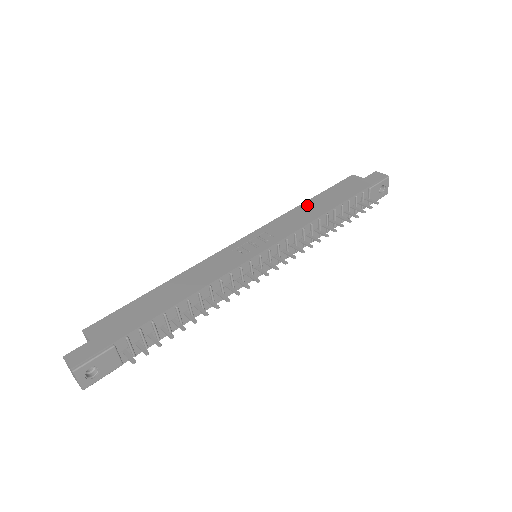
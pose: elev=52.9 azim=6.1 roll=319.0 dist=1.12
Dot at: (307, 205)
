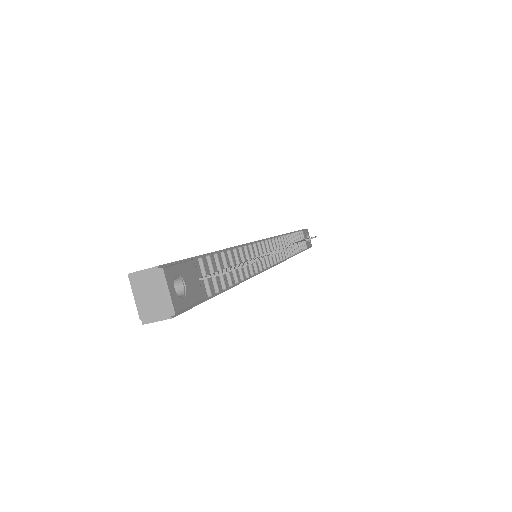
Dot at: occluded
